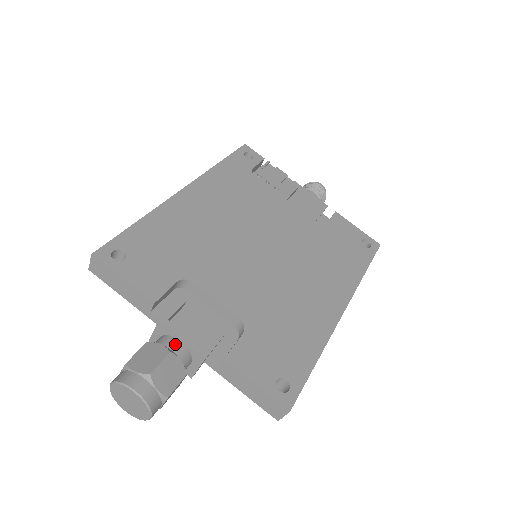
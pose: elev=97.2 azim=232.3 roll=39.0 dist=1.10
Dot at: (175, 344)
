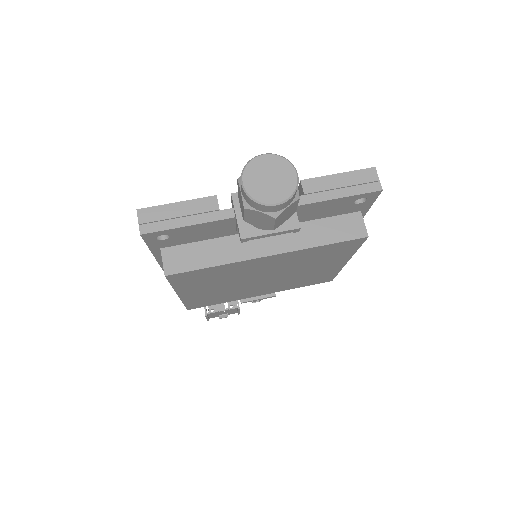
Dot at: occluded
